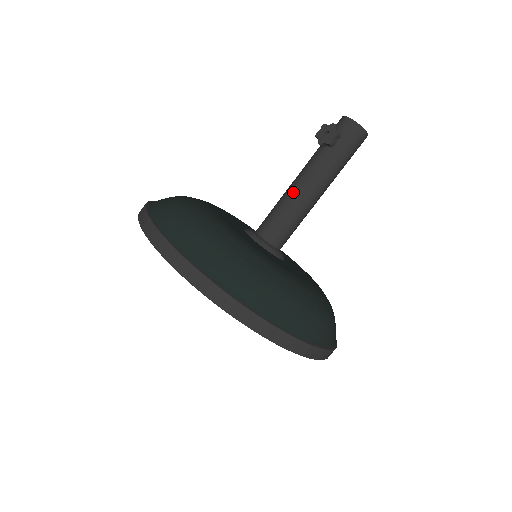
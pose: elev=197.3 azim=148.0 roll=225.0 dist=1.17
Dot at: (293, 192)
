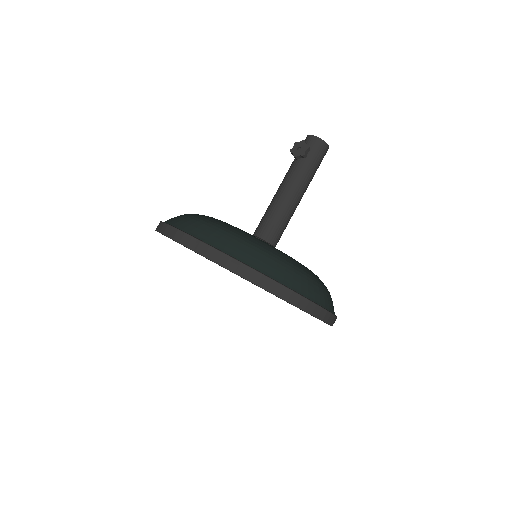
Dot at: (279, 198)
